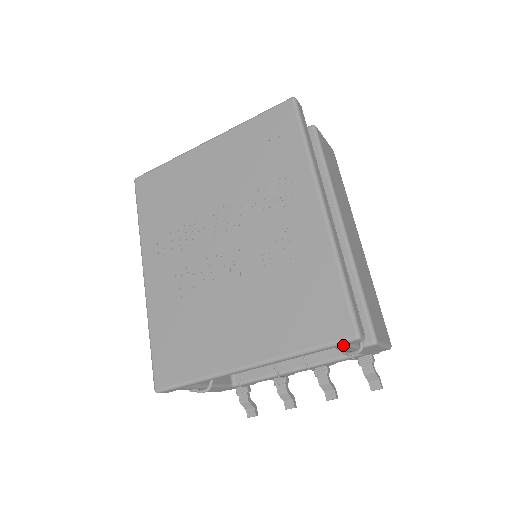
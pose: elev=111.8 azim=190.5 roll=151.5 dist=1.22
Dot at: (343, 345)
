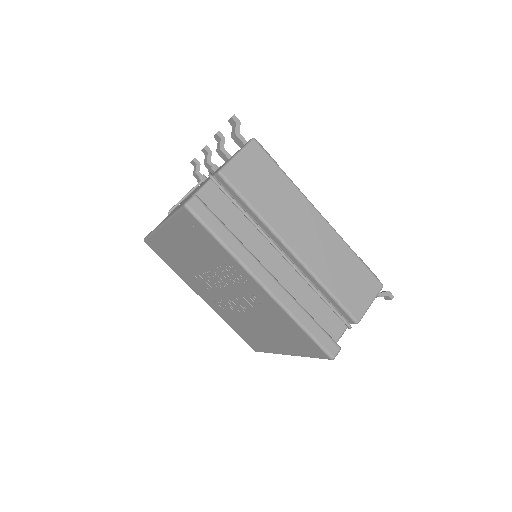
Dot at: occluded
